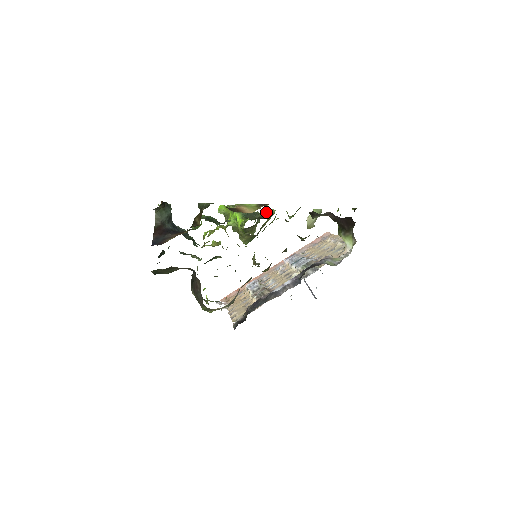
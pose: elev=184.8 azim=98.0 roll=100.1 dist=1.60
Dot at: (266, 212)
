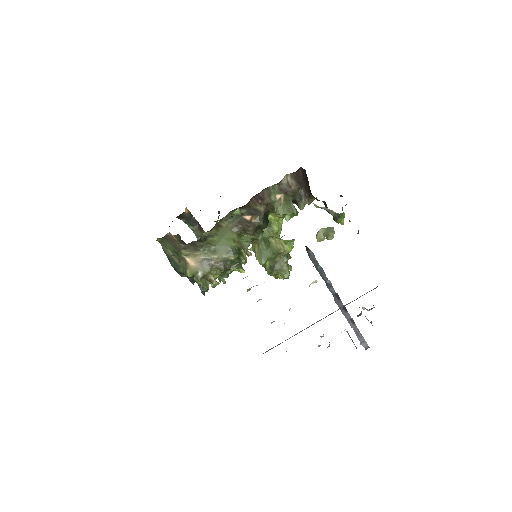
Dot at: (285, 240)
